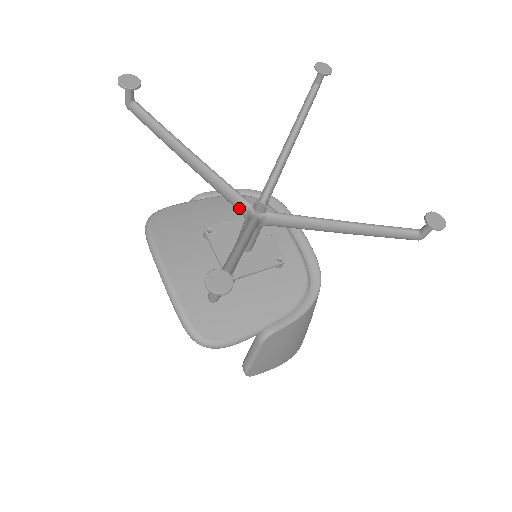
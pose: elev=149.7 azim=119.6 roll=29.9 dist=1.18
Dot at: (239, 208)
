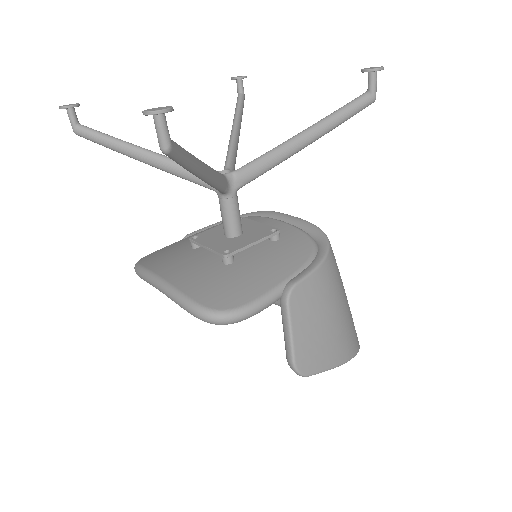
Dot at: occluded
